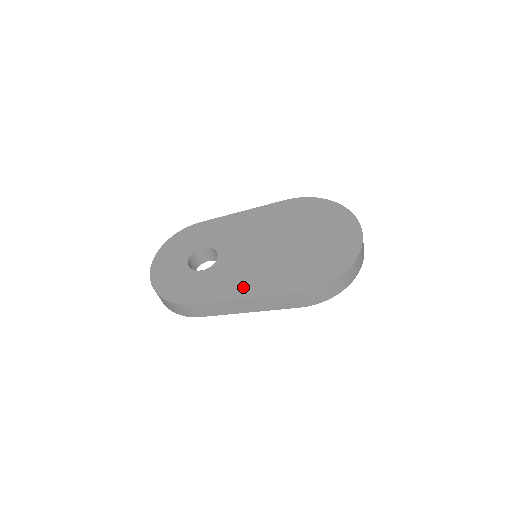
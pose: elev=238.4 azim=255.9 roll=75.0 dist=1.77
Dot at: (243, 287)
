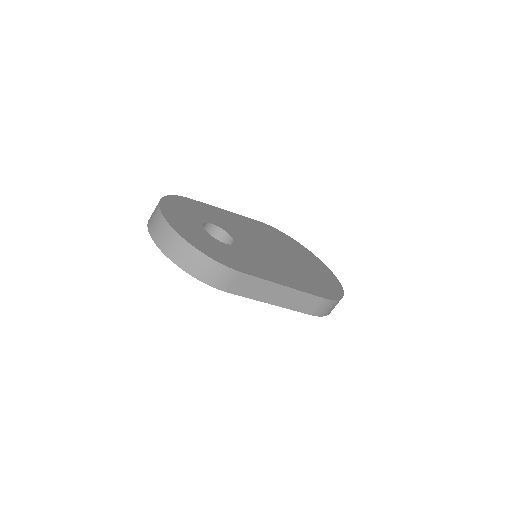
Dot at: (278, 275)
